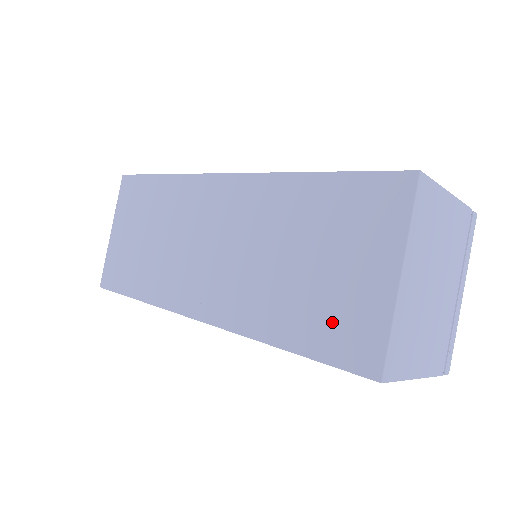
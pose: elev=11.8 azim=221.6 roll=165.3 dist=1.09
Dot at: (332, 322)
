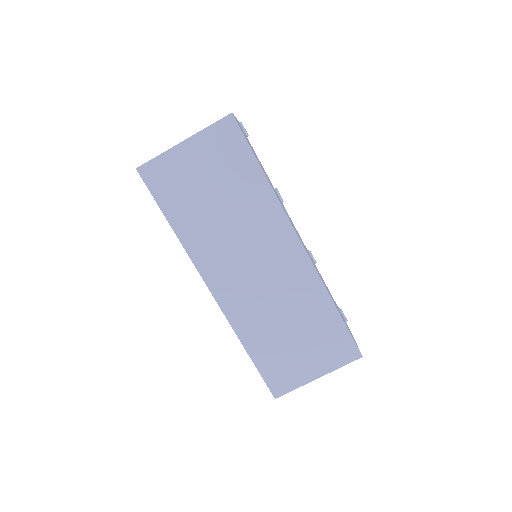
Dot at: (279, 366)
